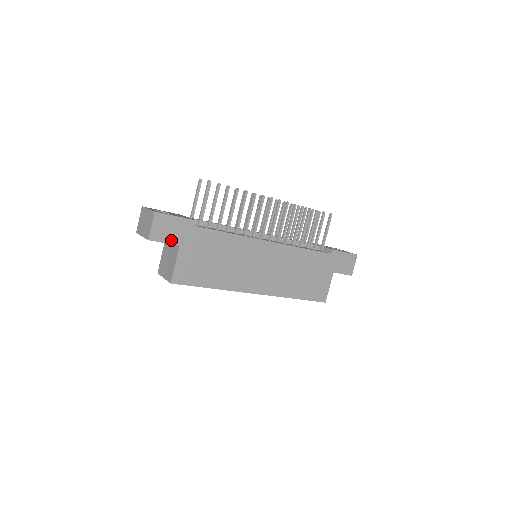
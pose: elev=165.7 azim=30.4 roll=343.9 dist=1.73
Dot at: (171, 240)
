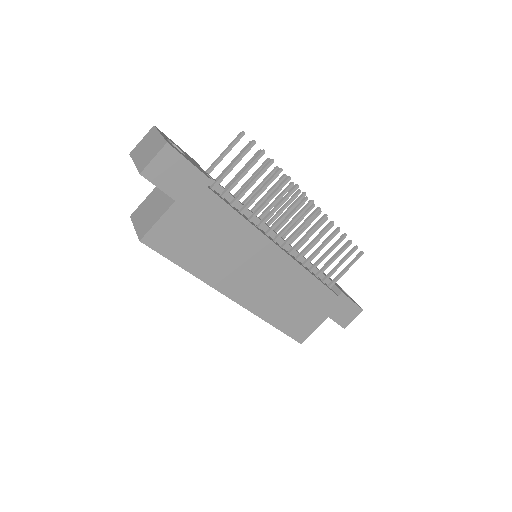
Dot at: (169, 189)
